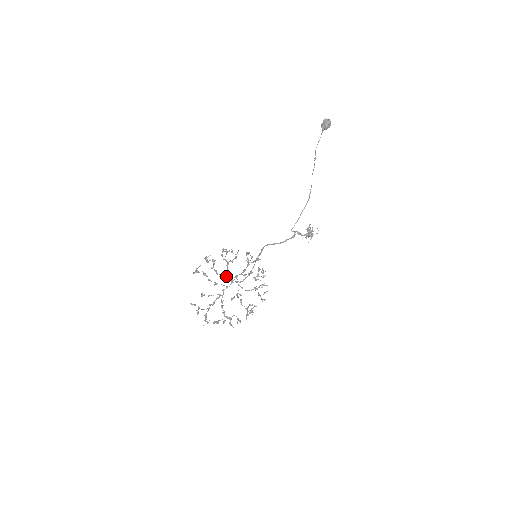
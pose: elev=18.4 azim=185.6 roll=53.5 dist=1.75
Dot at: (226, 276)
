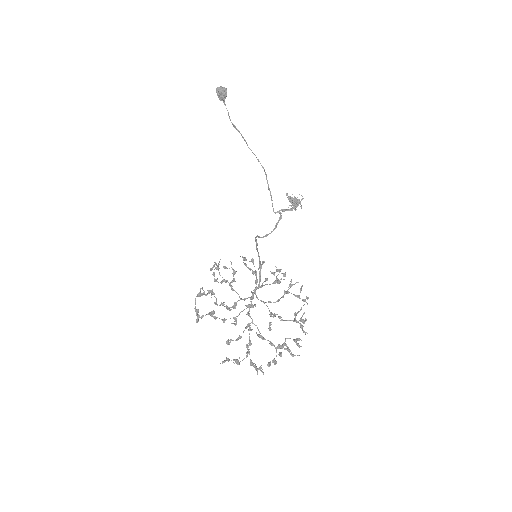
Dot at: occluded
